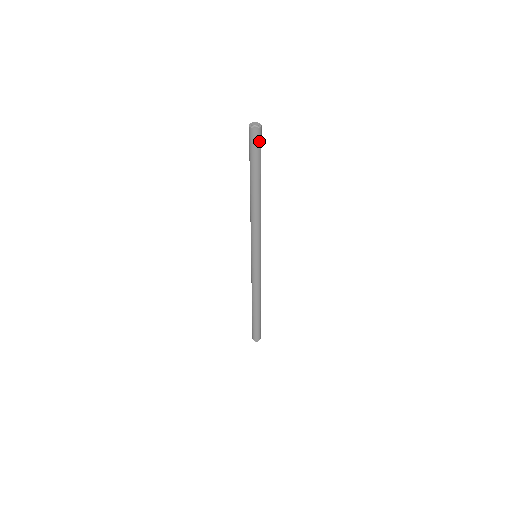
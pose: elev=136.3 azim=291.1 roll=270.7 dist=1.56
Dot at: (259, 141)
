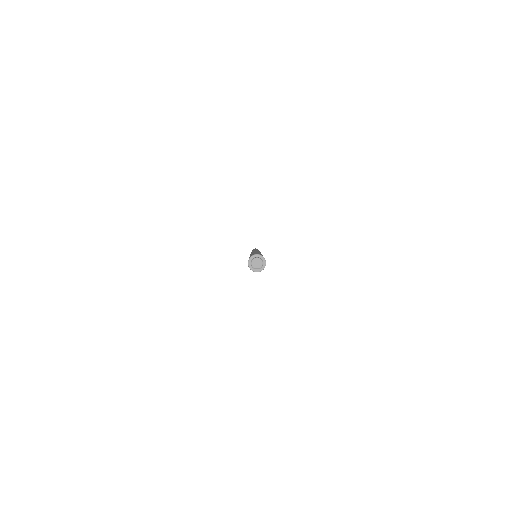
Dot at: occluded
